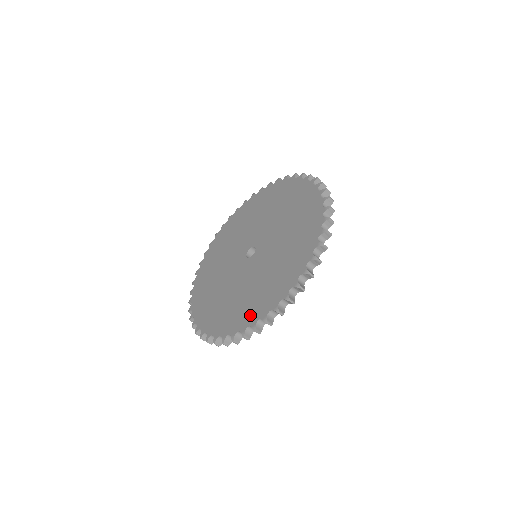
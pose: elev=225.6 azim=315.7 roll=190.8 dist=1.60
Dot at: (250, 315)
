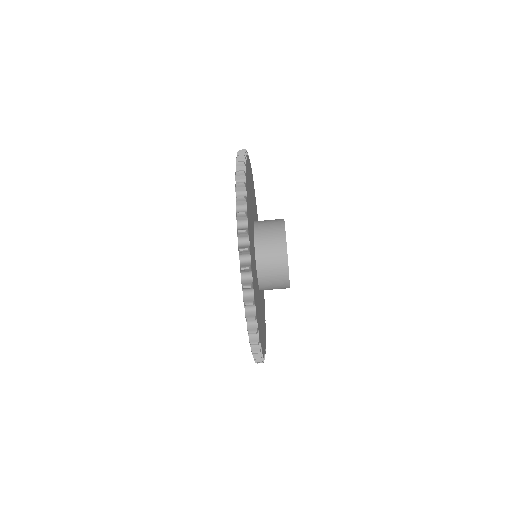
Dot at: occluded
